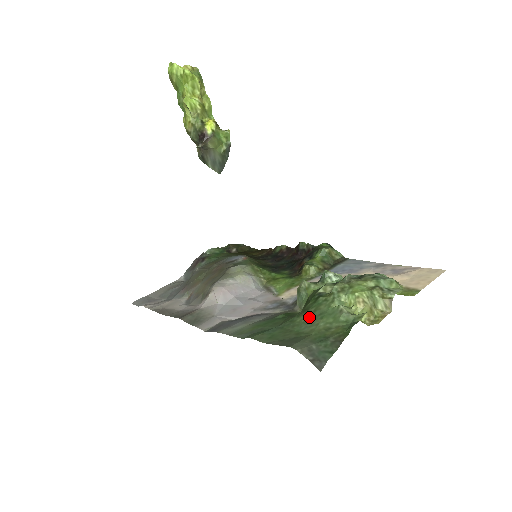
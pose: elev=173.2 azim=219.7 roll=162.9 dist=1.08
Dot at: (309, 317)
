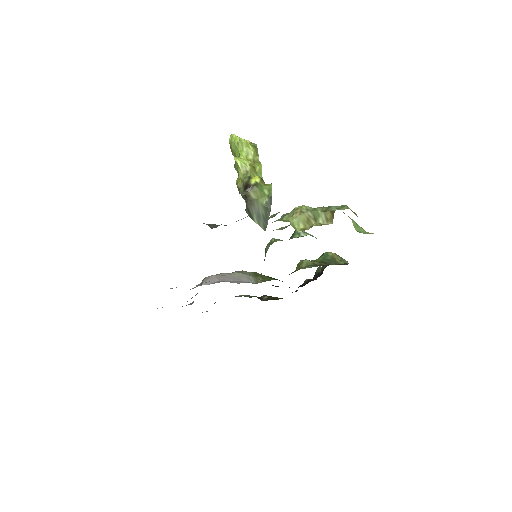
Dot at: occluded
